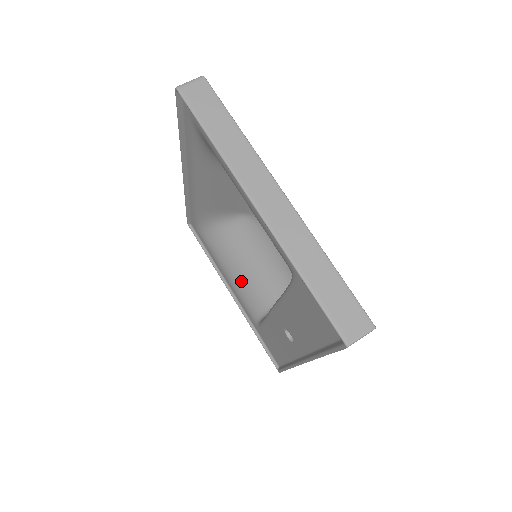
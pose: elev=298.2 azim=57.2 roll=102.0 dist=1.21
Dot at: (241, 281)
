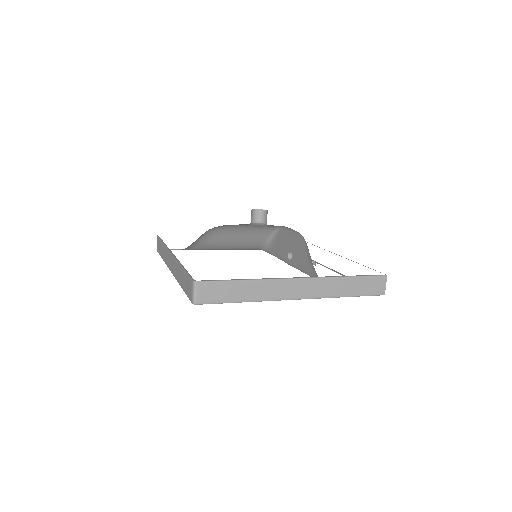
Dot at: (233, 247)
